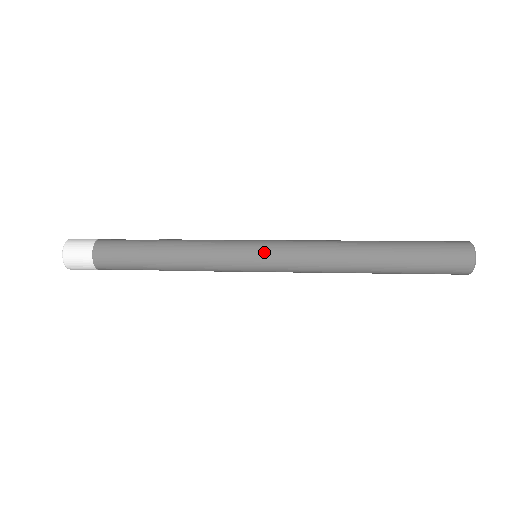
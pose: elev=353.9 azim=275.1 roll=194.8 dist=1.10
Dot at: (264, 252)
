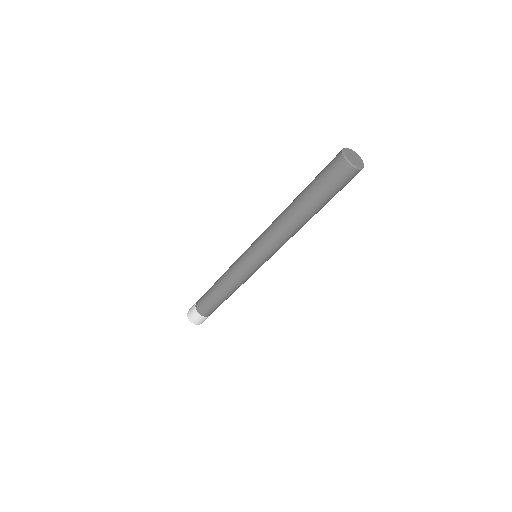
Dot at: (250, 247)
